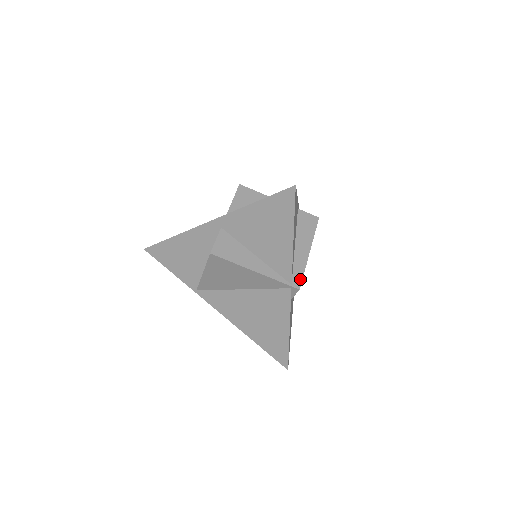
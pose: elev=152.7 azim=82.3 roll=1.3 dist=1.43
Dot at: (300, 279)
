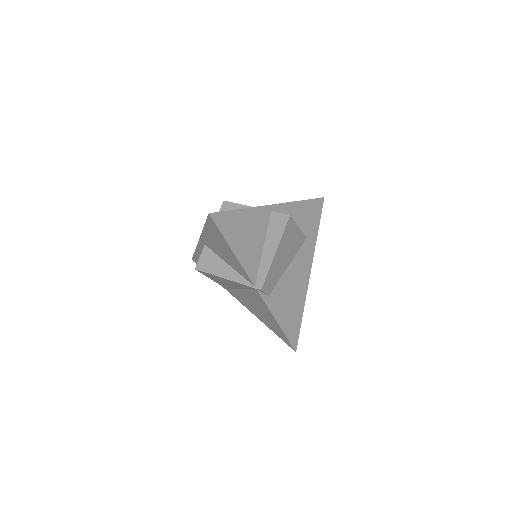
Dot at: (263, 280)
